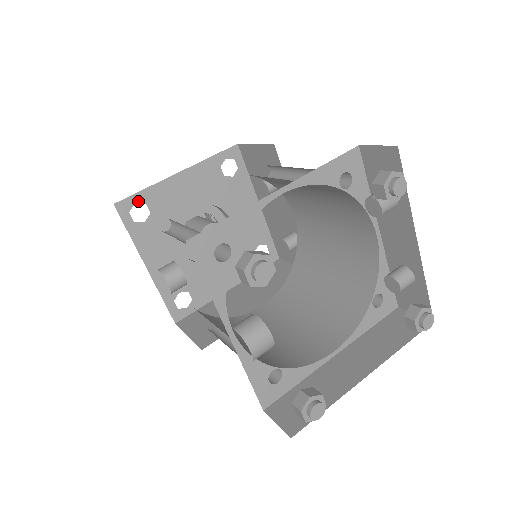
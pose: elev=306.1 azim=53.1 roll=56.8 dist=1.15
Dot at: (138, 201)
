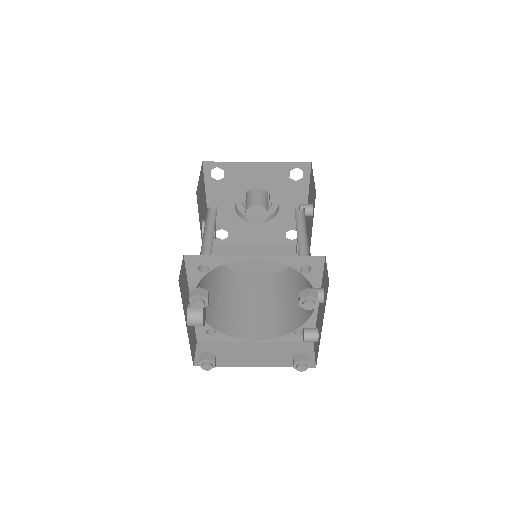
Dot at: (220, 167)
